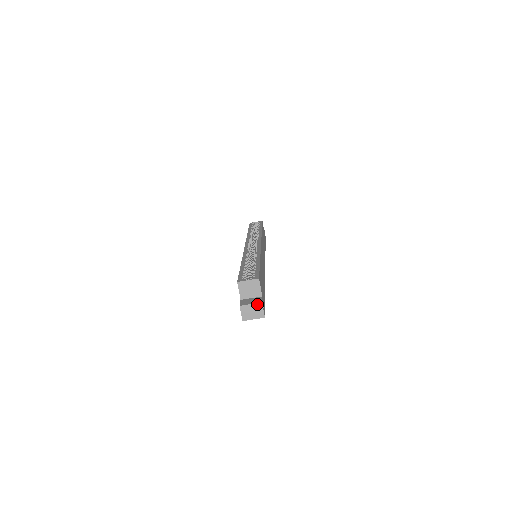
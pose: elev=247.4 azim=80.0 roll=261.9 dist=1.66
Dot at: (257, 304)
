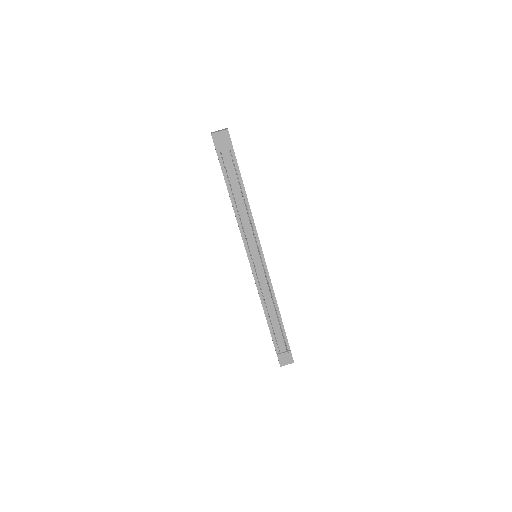
Dot at: (223, 129)
